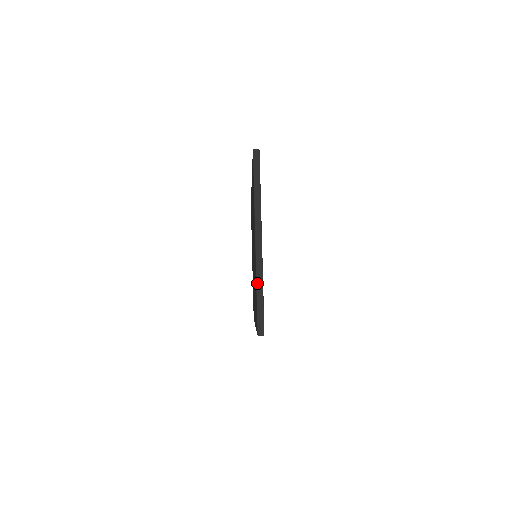
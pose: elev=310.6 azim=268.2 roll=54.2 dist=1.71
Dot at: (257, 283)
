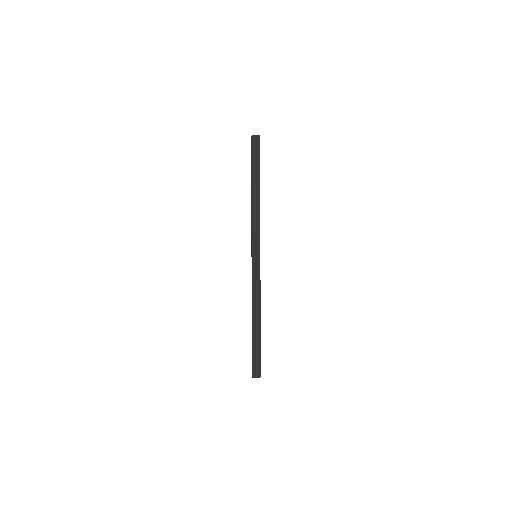
Dot at: (253, 312)
